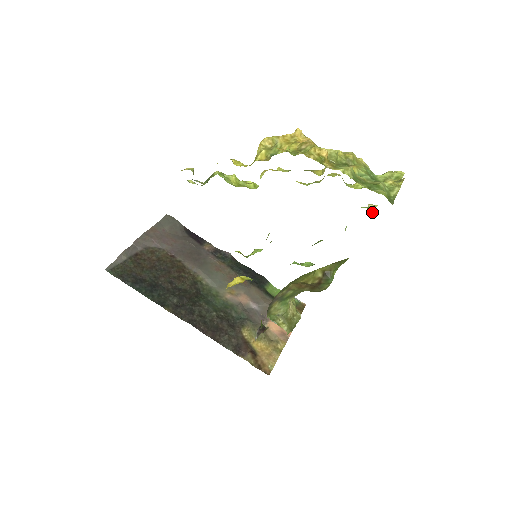
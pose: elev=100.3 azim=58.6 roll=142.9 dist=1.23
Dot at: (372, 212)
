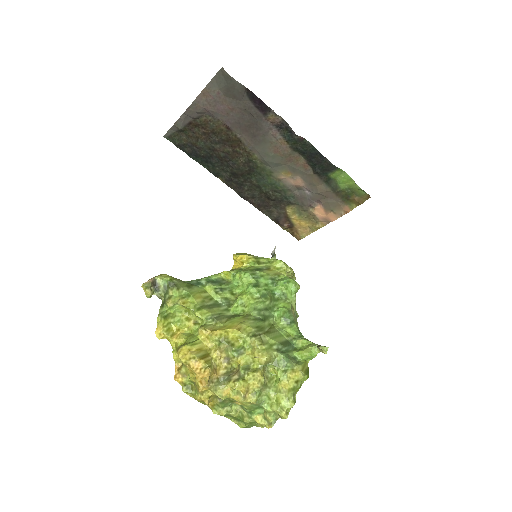
Dot at: (311, 358)
